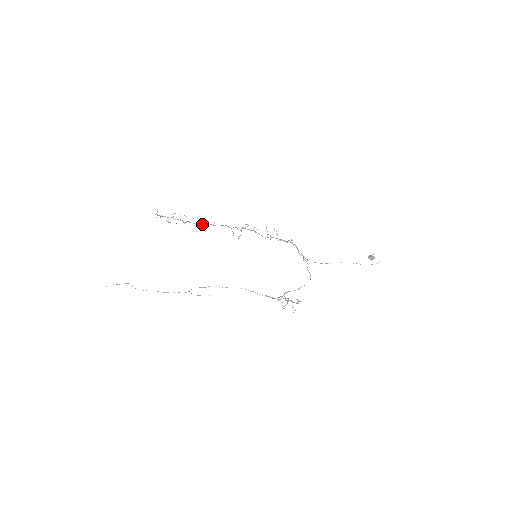
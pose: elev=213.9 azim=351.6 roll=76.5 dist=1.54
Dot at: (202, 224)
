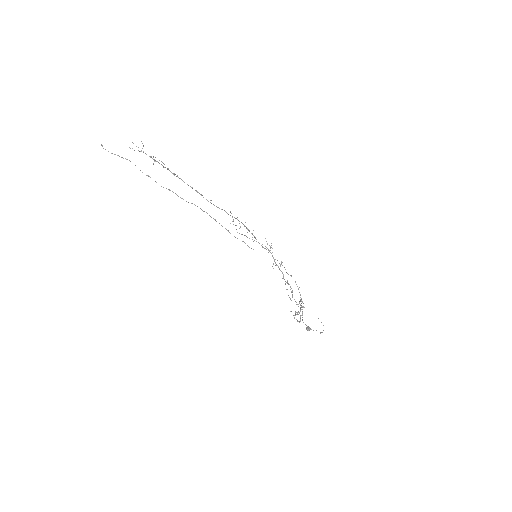
Dot at: (197, 192)
